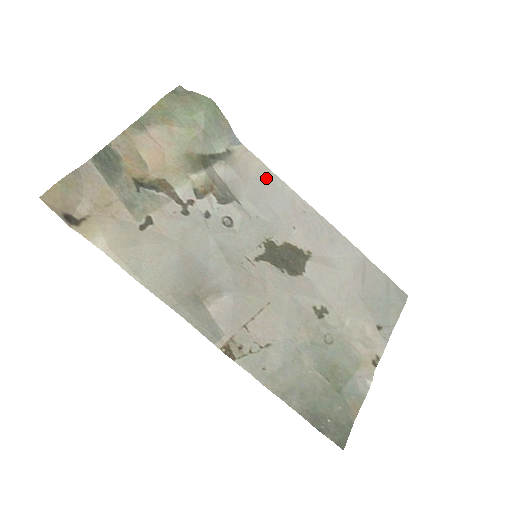
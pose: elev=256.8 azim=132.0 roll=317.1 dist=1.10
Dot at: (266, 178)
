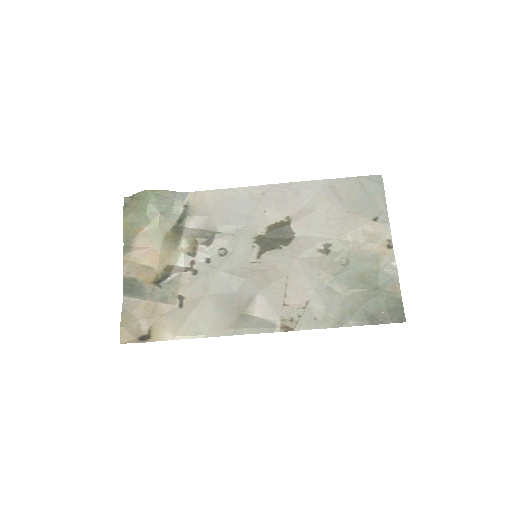
Dot at: (221, 198)
